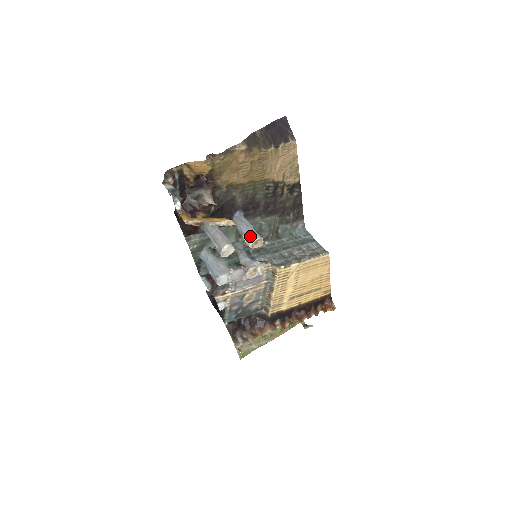
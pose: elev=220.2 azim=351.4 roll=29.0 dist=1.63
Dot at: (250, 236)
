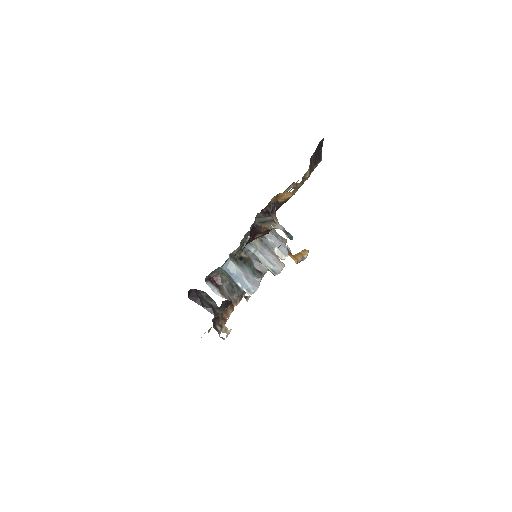
Dot at: (285, 250)
